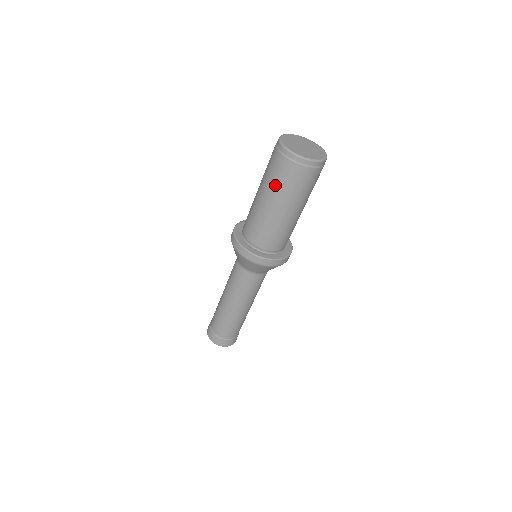
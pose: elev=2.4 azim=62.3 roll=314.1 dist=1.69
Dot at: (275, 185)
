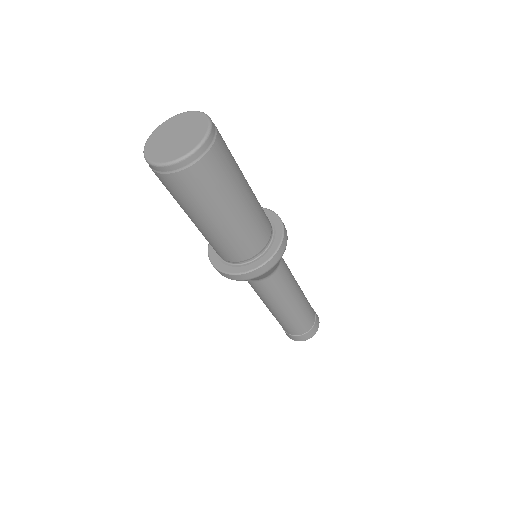
Dot at: occluded
